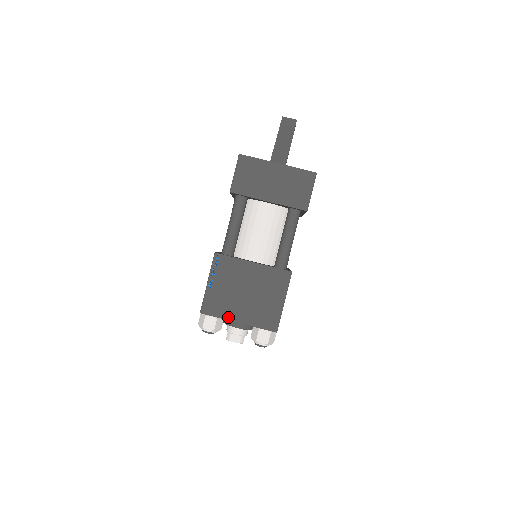
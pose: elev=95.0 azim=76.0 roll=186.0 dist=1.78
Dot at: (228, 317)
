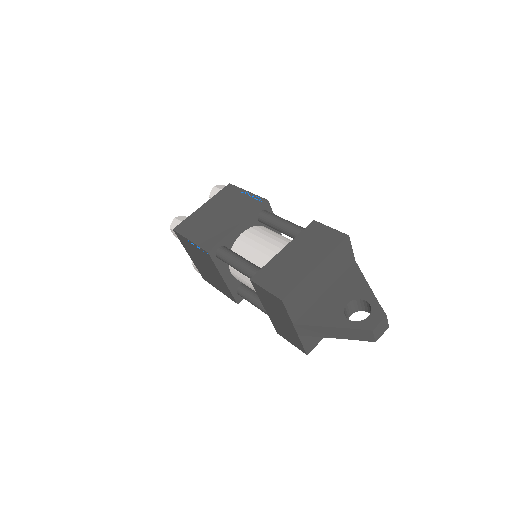
Dot at: (186, 250)
